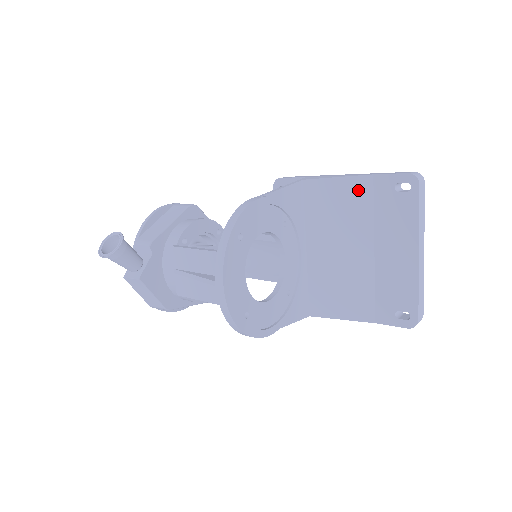
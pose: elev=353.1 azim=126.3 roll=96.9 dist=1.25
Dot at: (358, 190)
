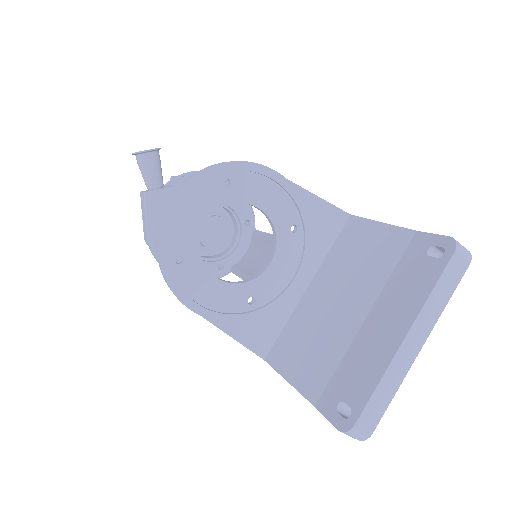
Dot at: (392, 242)
